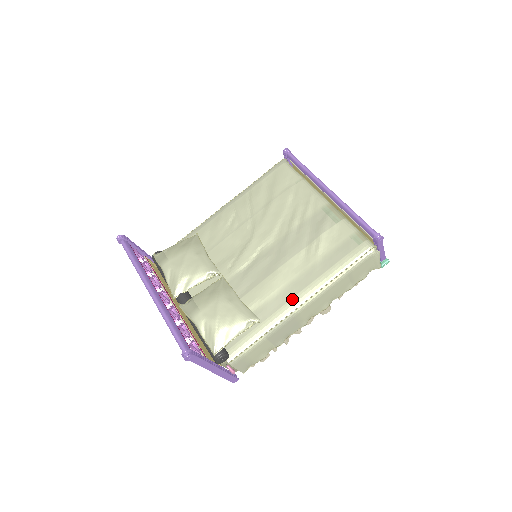
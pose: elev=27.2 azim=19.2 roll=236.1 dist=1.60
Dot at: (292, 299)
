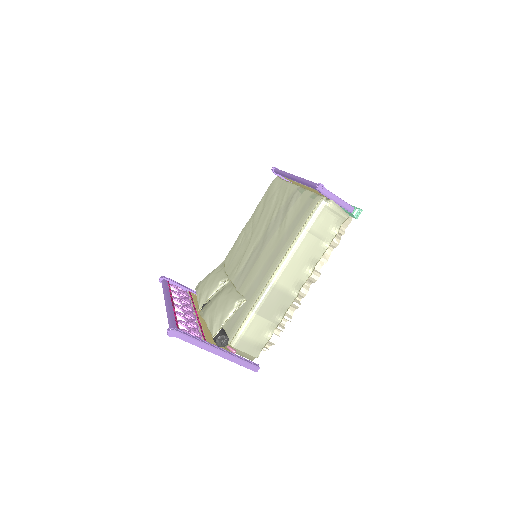
Dot at: (268, 271)
